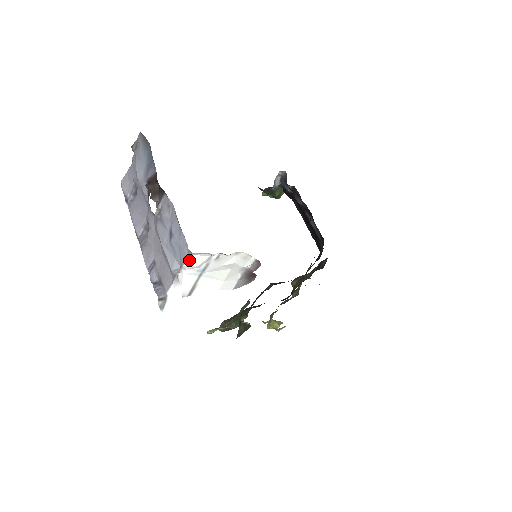
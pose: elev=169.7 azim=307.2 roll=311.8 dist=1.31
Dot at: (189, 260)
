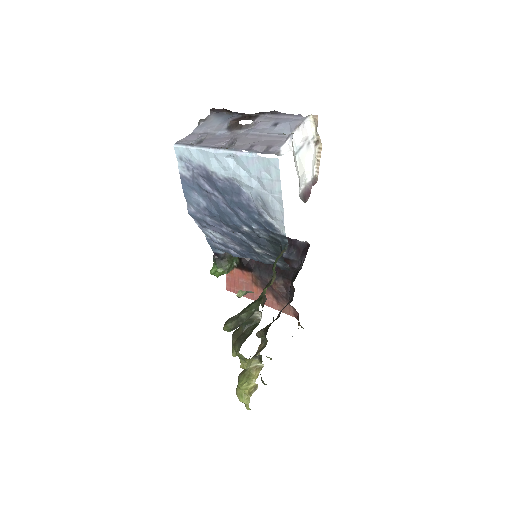
Dot at: (303, 125)
